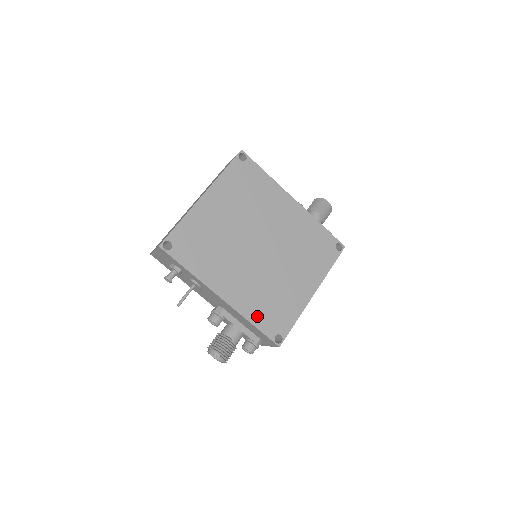
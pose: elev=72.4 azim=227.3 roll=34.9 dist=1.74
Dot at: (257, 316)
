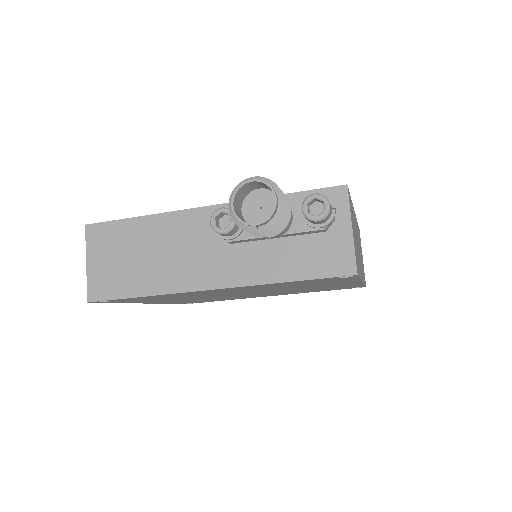
Dot at: (316, 291)
